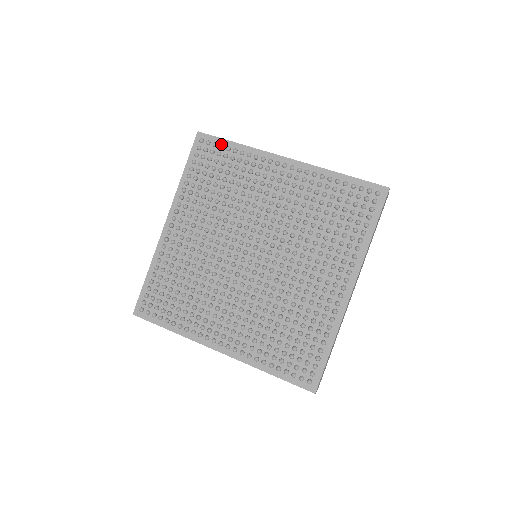
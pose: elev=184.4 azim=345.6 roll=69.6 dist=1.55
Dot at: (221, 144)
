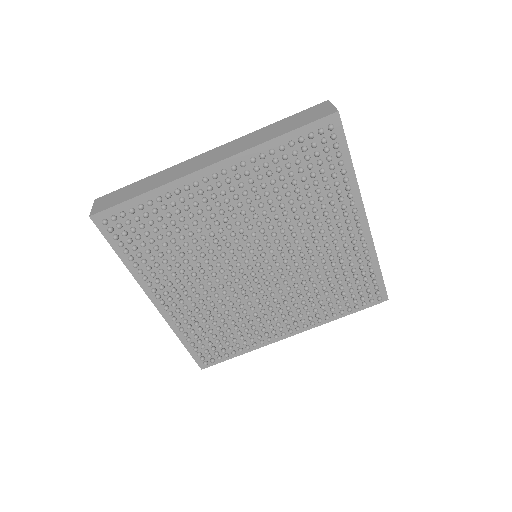
Dot at: (129, 210)
